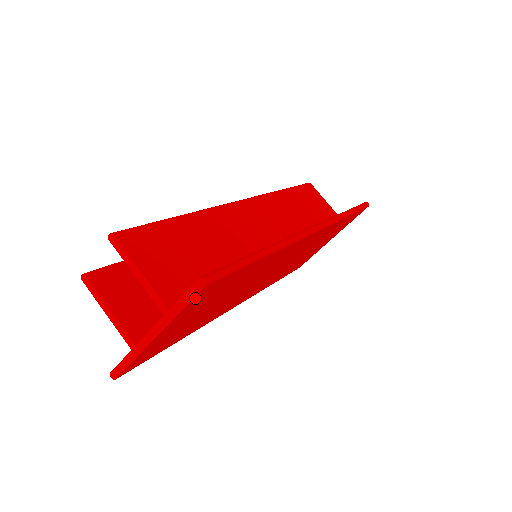
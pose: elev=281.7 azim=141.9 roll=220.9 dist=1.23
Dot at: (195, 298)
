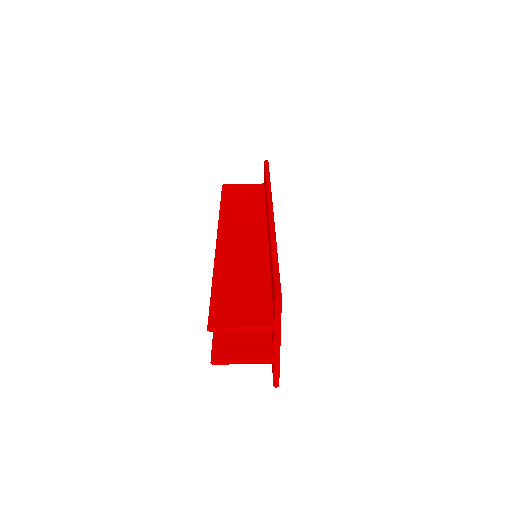
Dot at: (281, 307)
